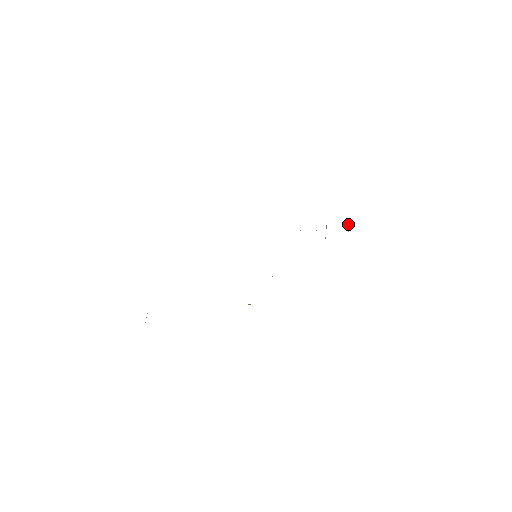
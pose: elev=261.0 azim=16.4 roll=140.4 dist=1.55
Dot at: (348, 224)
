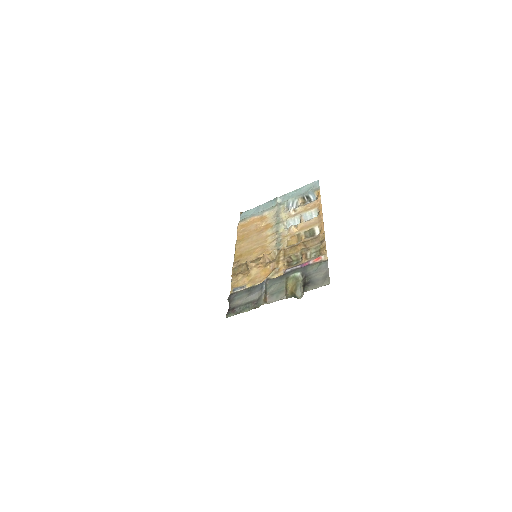
Dot at: occluded
